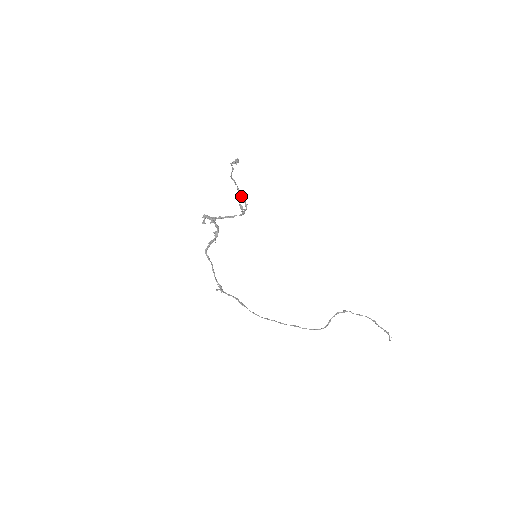
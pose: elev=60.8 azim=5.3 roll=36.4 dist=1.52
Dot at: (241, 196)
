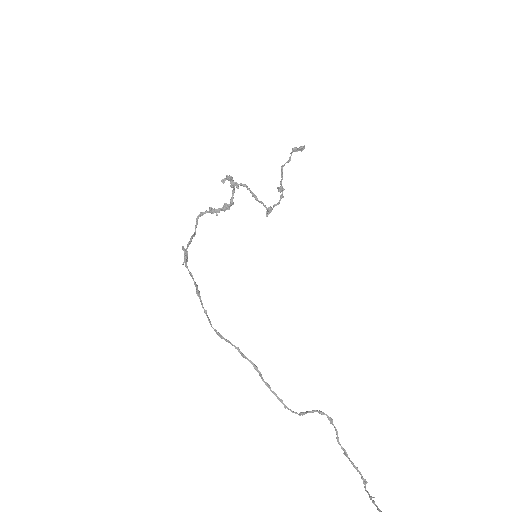
Dot at: (281, 189)
